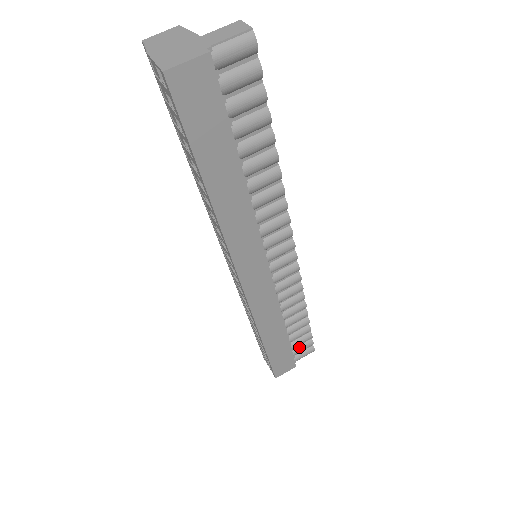
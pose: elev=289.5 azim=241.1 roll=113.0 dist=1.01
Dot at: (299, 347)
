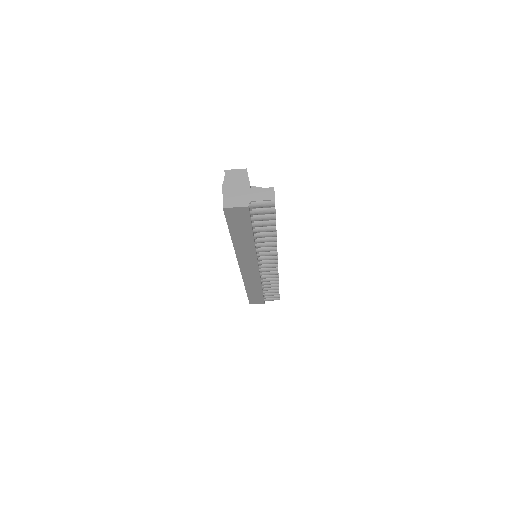
Dot at: (270, 296)
